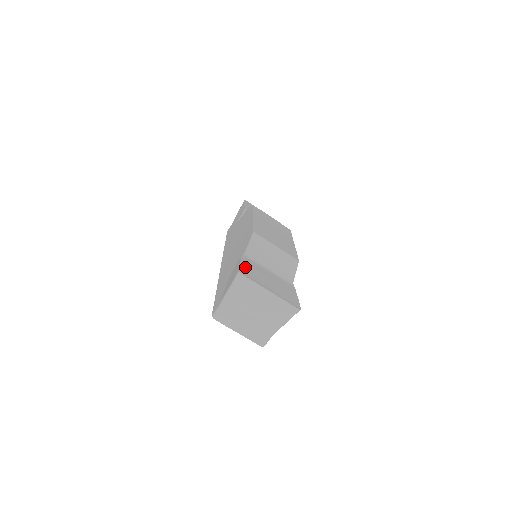
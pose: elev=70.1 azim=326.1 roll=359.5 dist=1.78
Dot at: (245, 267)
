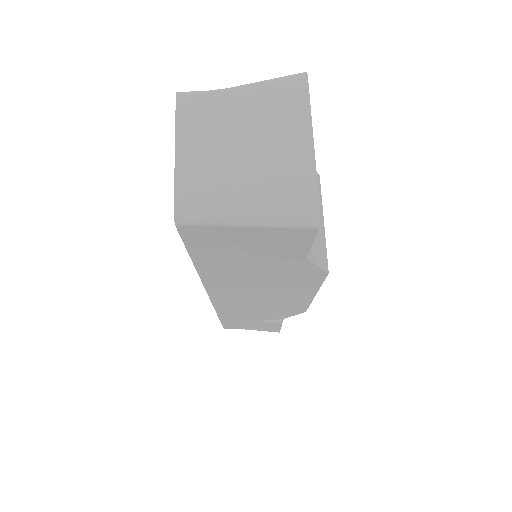
Dot at: occluded
